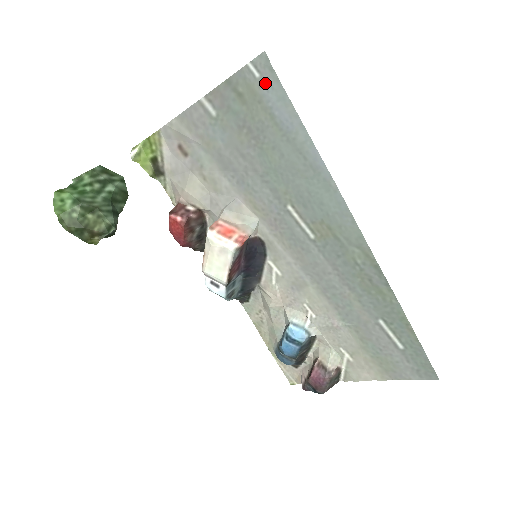
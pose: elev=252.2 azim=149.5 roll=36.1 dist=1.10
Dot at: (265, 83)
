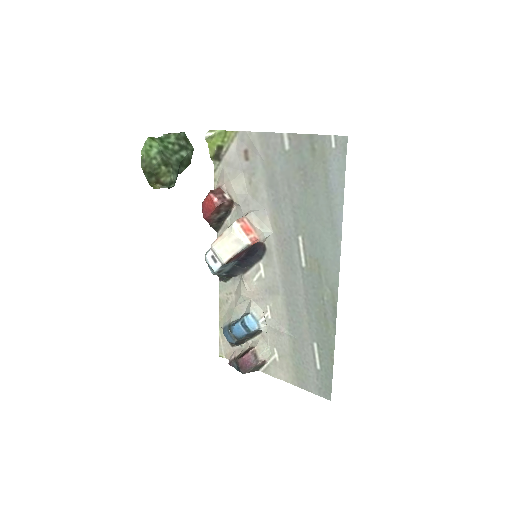
Dot at: (335, 154)
